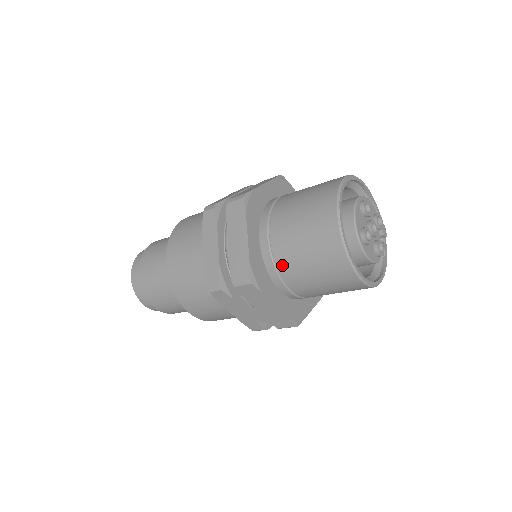
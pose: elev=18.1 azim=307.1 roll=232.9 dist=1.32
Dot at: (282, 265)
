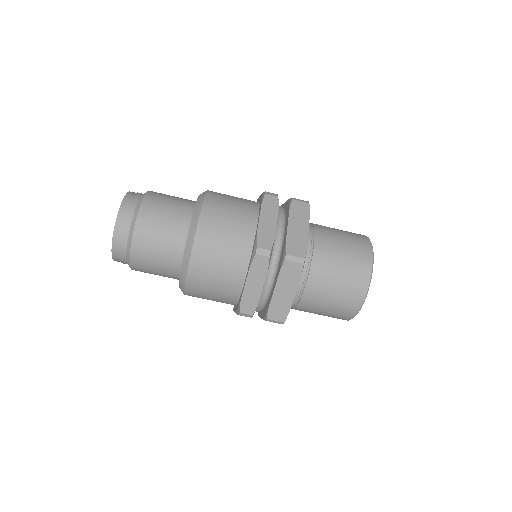
Dot at: (316, 266)
